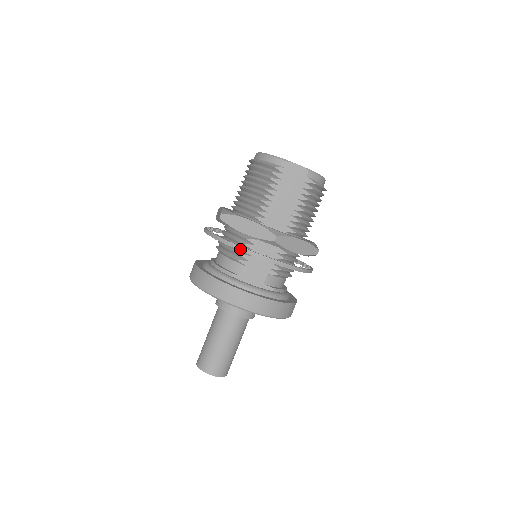
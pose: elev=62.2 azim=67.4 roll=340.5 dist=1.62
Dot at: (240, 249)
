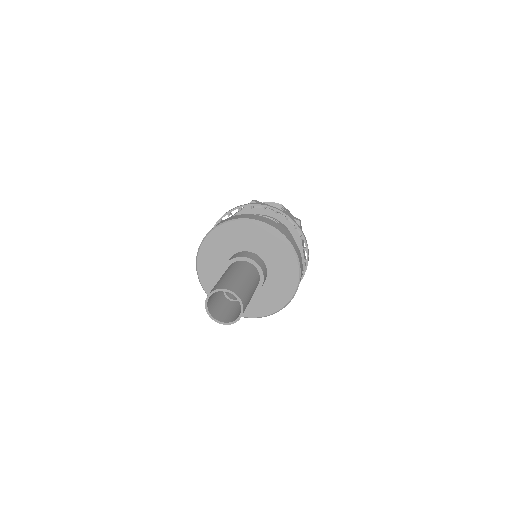
Dot at: (280, 210)
